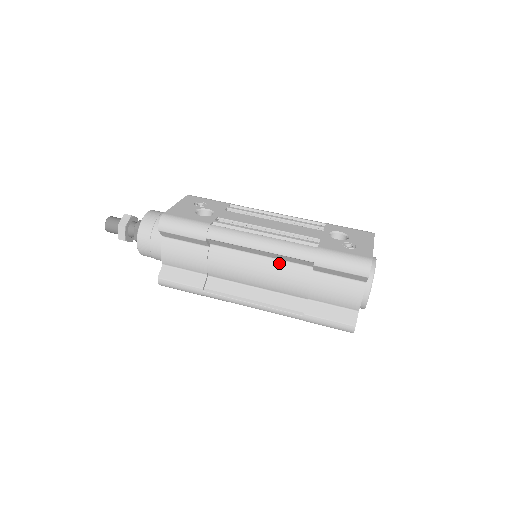
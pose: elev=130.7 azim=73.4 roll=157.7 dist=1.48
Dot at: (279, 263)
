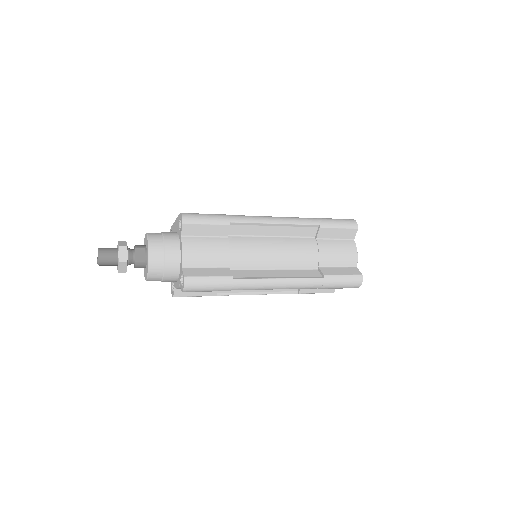
Dot at: (289, 239)
